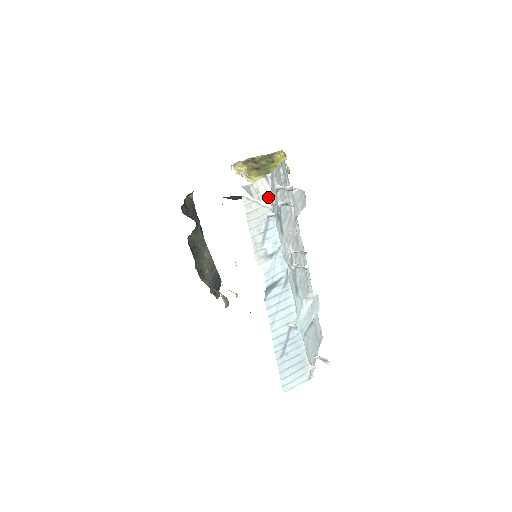
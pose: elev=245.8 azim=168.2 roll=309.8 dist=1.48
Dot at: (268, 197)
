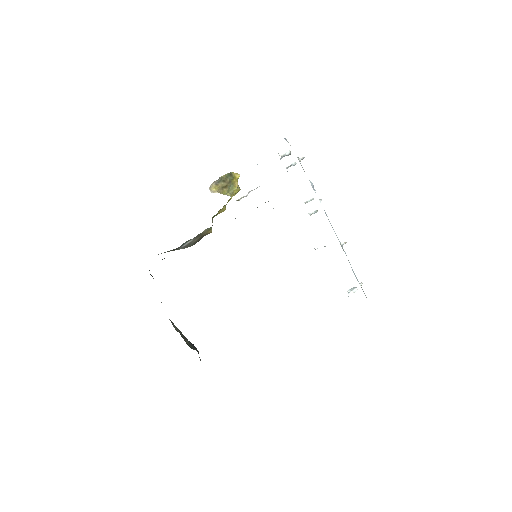
Dot at: occluded
